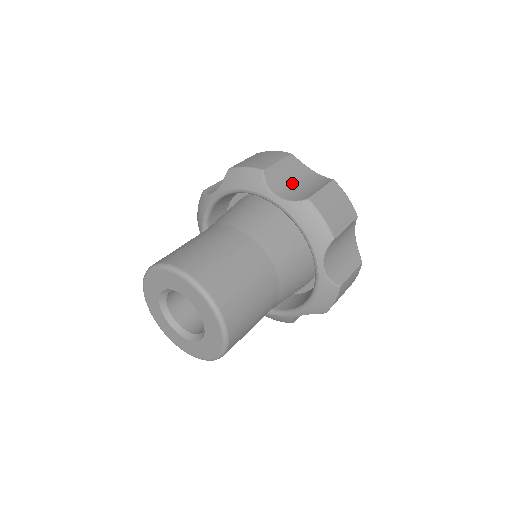
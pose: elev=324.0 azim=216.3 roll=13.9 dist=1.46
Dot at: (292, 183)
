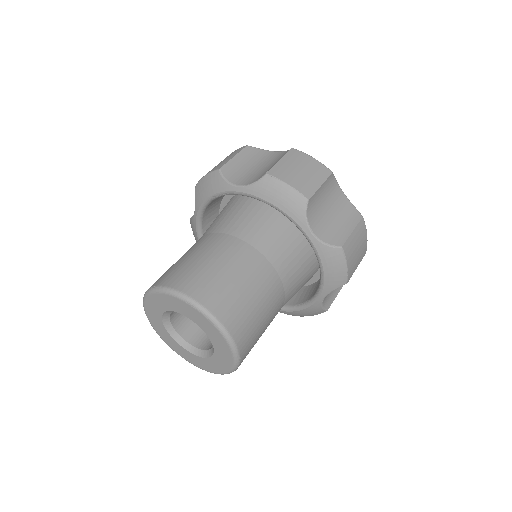
Dot at: (253, 169)
